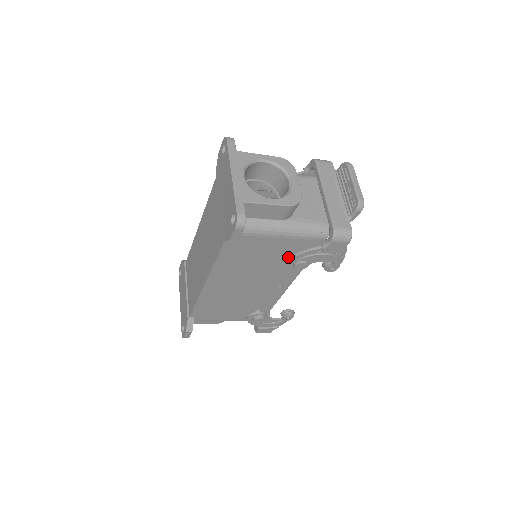
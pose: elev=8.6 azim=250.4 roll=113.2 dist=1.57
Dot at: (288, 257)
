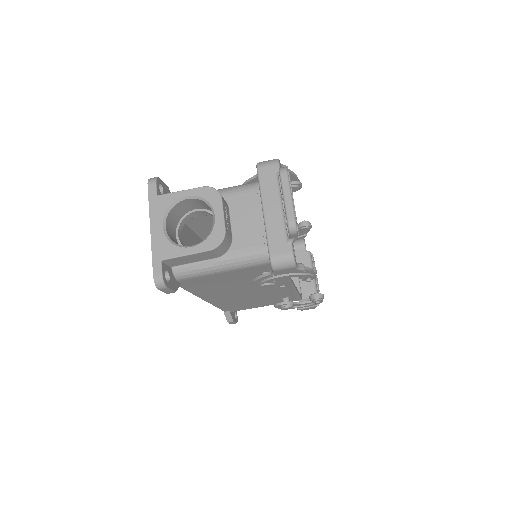
Dot at: (257, 276)
